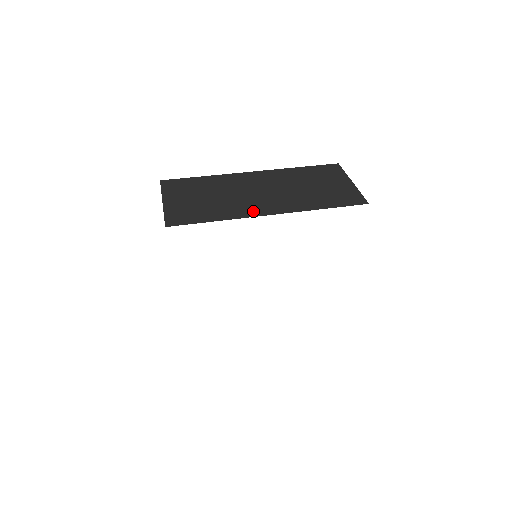
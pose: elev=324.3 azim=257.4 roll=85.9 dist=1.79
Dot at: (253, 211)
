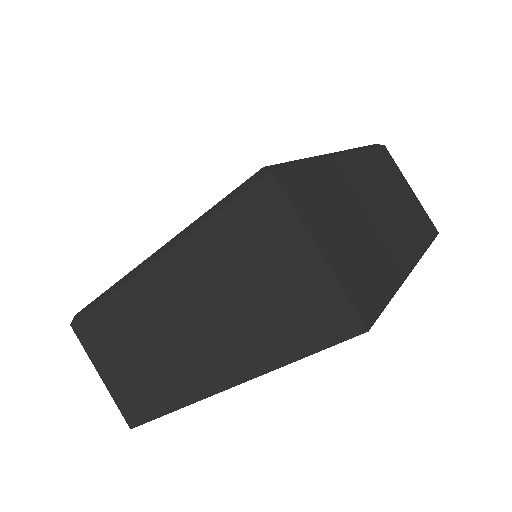
Dot at: (401, 262)
